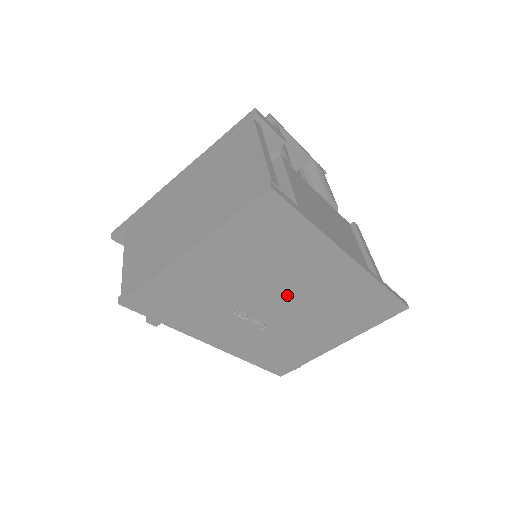
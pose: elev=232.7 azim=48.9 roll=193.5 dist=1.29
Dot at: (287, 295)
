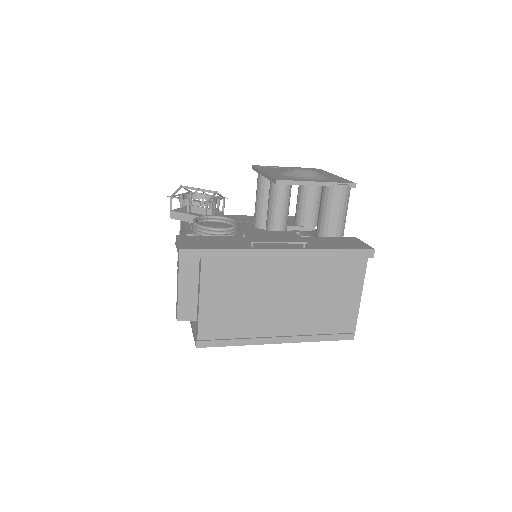
Dot at: occluded
